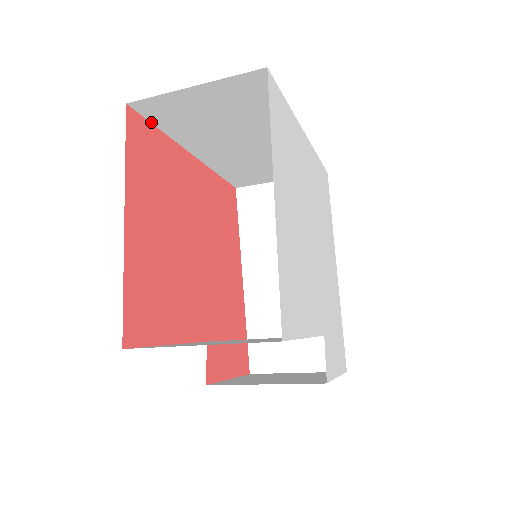
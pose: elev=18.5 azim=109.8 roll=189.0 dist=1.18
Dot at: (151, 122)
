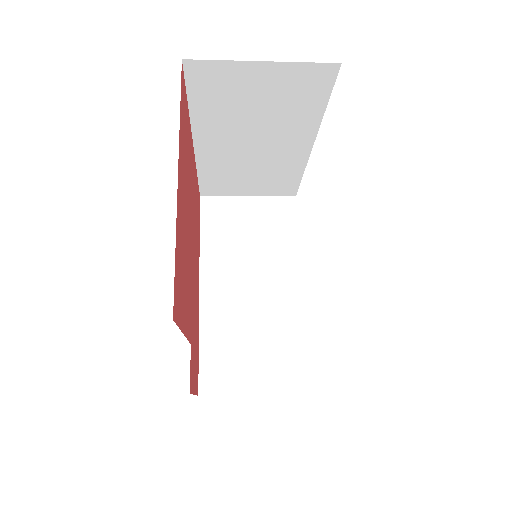
Dot at: (186, 91)
